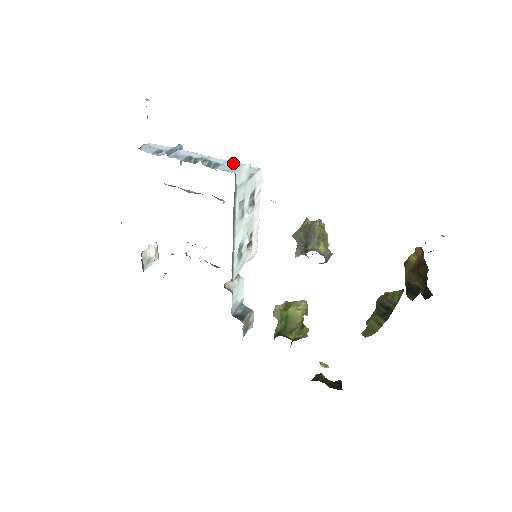
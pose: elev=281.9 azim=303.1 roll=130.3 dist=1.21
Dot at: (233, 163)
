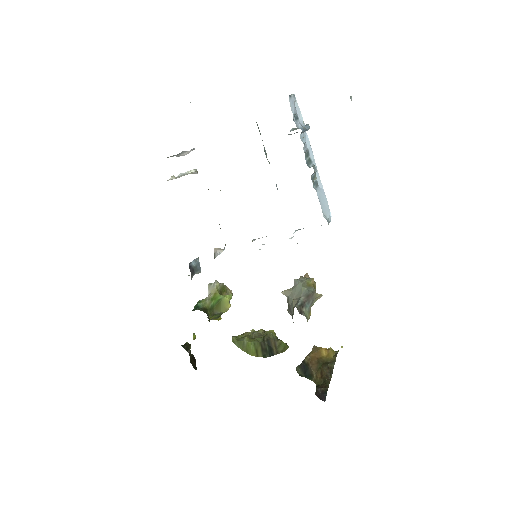
Dot at: (325, 196)
